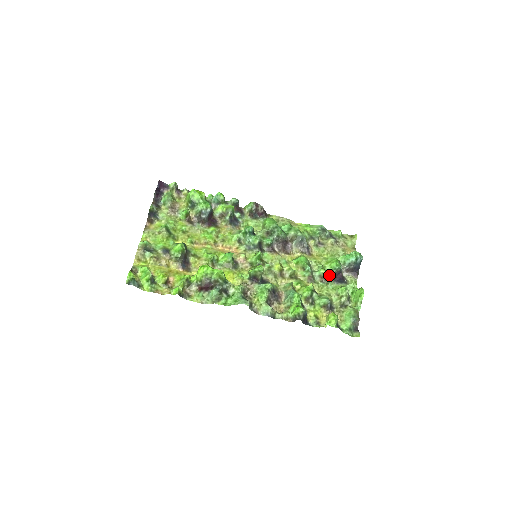
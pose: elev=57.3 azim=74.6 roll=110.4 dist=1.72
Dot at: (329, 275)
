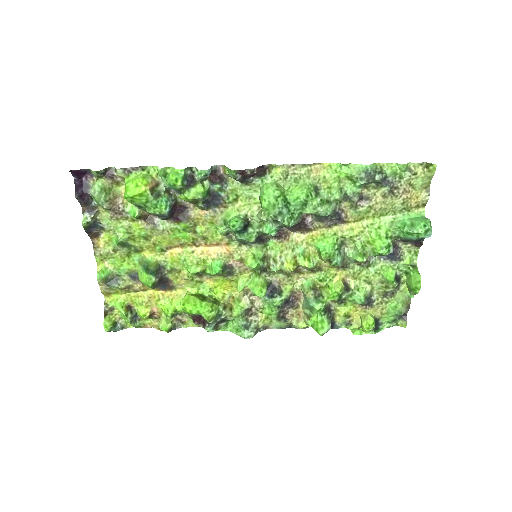
Dot at: (371, 256)
